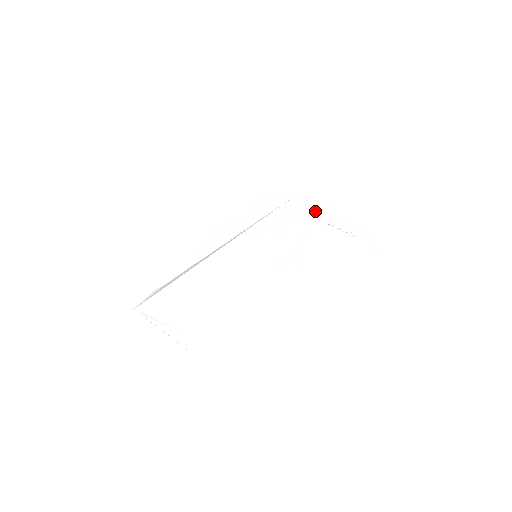
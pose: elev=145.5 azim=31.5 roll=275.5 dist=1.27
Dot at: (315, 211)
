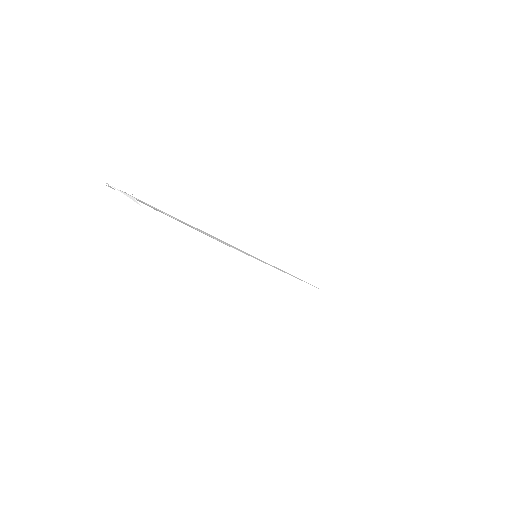
Dot at: occluded
